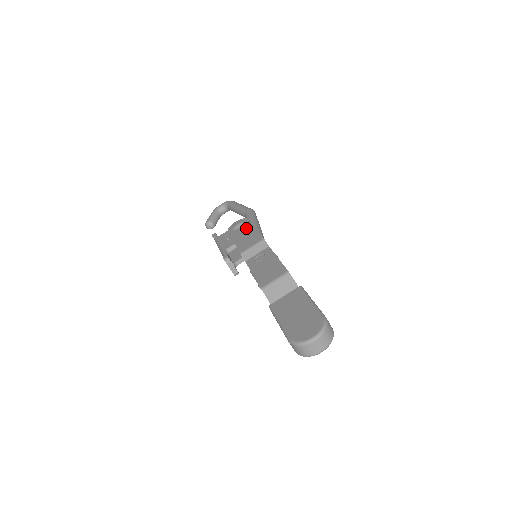
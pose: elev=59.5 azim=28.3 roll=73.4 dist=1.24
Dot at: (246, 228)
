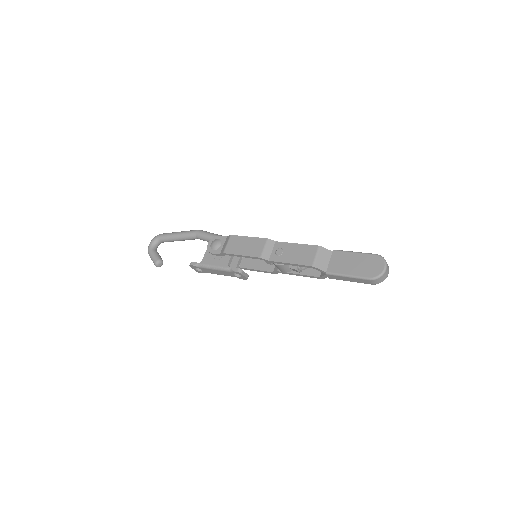
Dot at: (236, 241)
